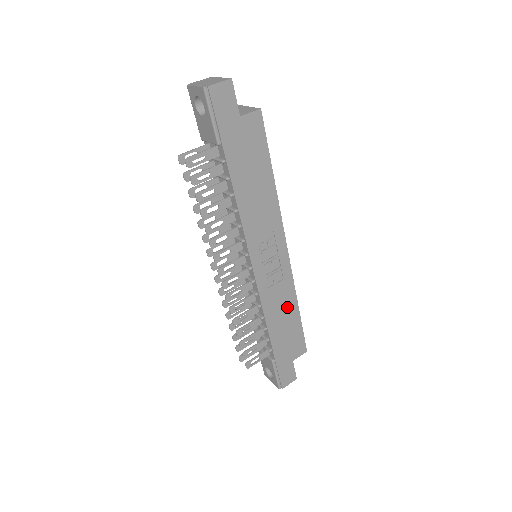
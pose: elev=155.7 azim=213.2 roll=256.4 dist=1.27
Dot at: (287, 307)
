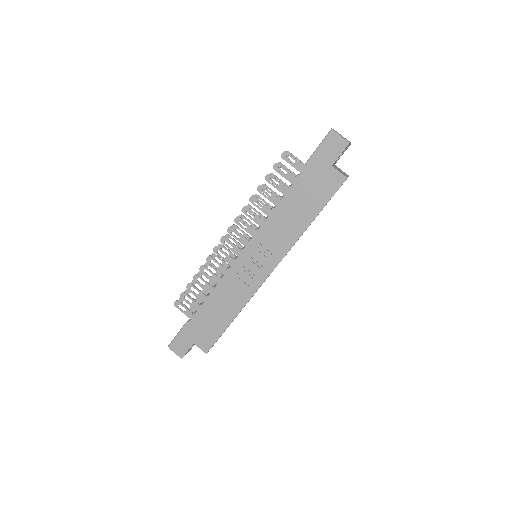
Dot at: (231, 306)
